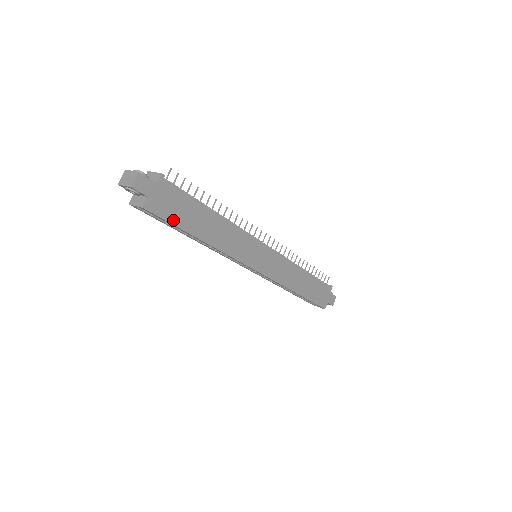
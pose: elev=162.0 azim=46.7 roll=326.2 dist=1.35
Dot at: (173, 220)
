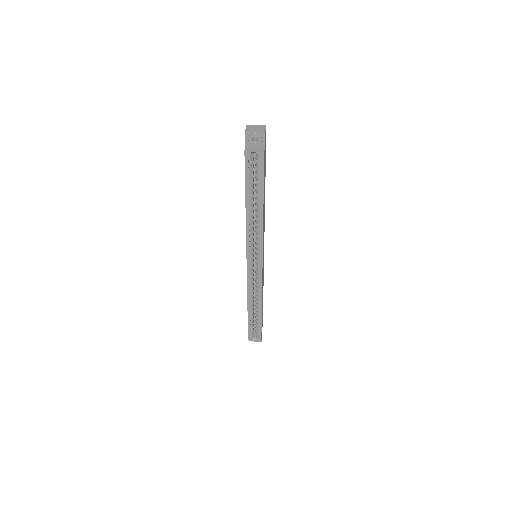
Dot at: occluded
